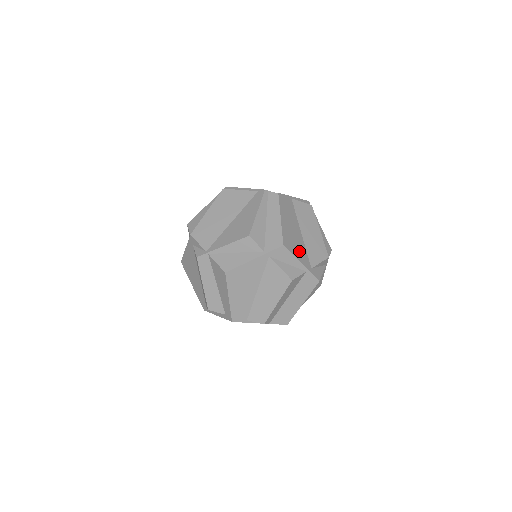
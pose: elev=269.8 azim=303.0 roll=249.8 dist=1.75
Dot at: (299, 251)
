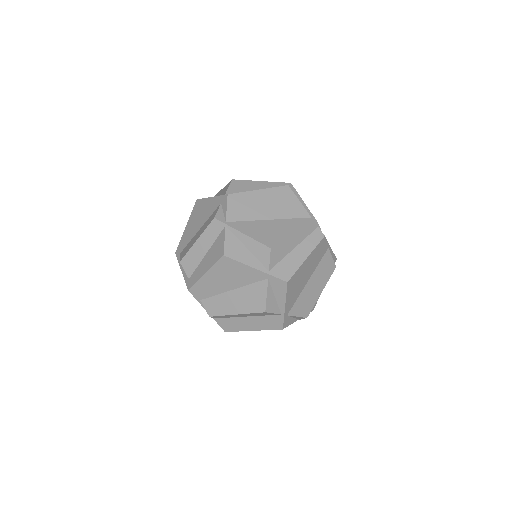
Dot at: (293, 295)
